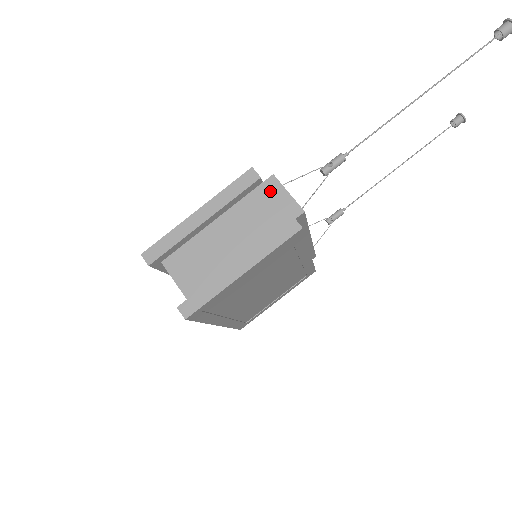
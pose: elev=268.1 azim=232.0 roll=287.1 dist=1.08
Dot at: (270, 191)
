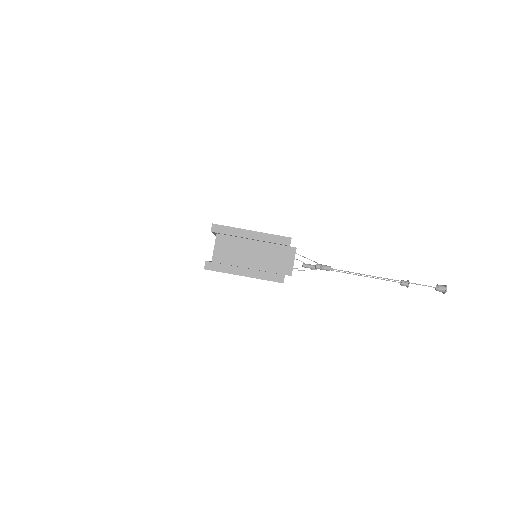
Dot at: (288, 253)
